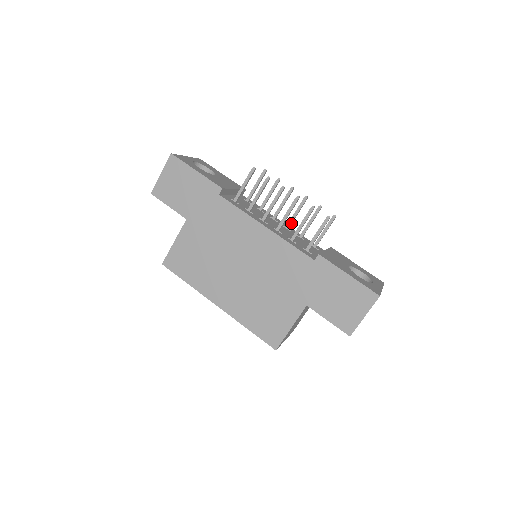
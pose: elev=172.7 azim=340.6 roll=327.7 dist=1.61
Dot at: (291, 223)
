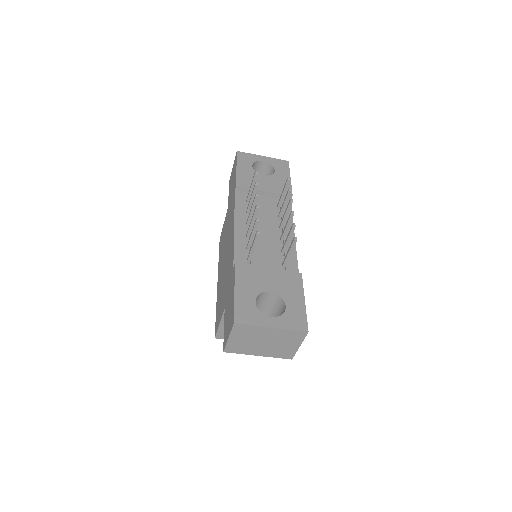
Dot at: (283, 235)
